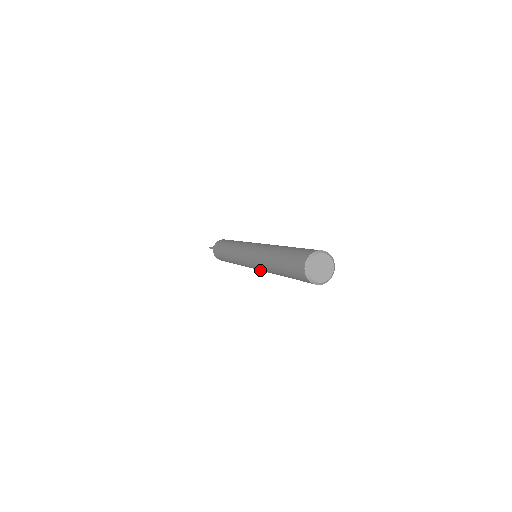
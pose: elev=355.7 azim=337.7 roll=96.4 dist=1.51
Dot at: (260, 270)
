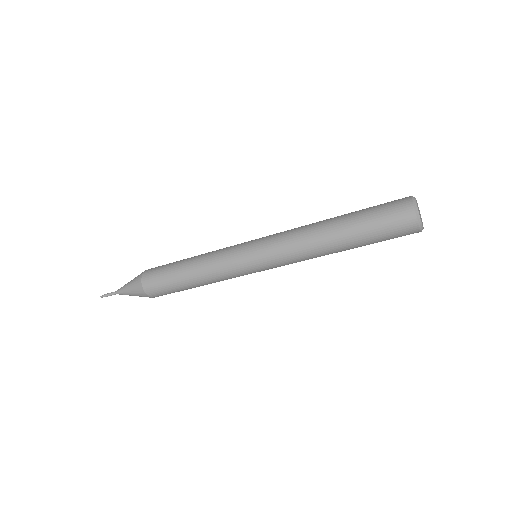
Dot at: (273, 245)
